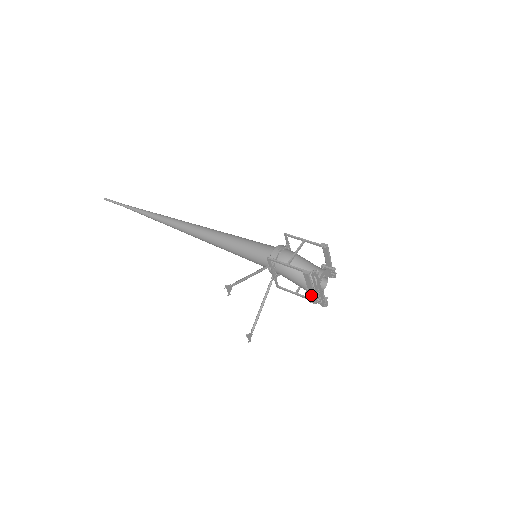
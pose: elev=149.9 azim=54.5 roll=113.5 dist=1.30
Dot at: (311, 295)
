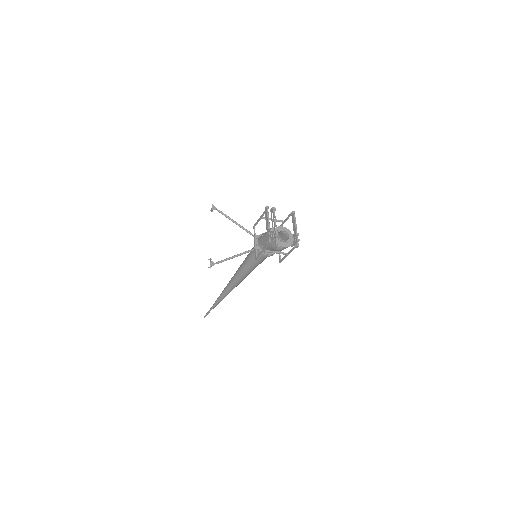
Dot at: (267, 232)
